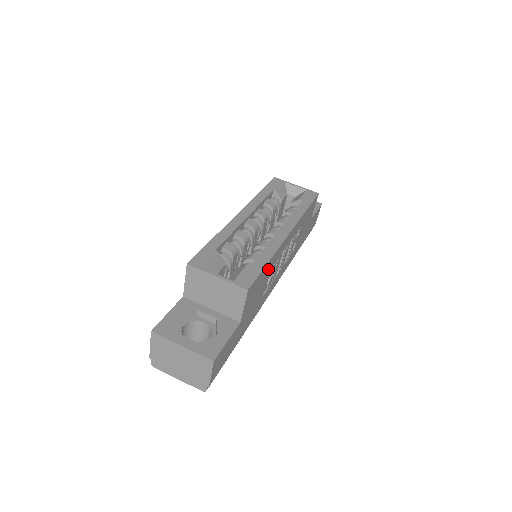
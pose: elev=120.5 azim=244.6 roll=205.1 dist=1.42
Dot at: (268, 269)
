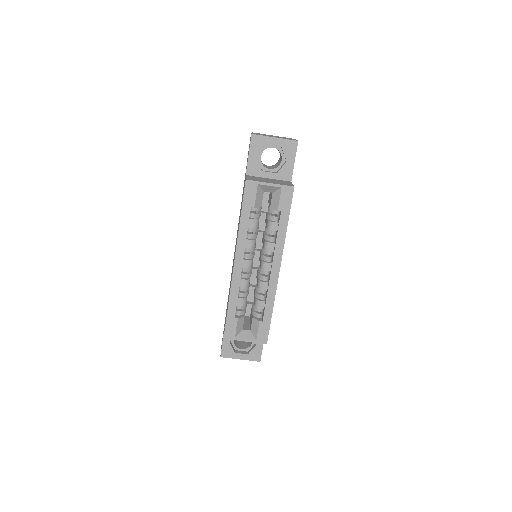
Dot at: occluded
